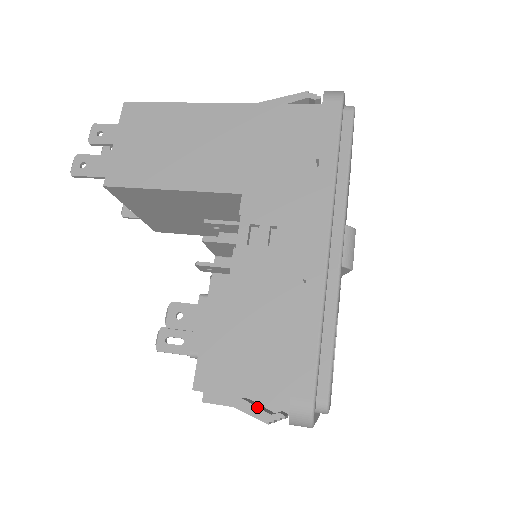
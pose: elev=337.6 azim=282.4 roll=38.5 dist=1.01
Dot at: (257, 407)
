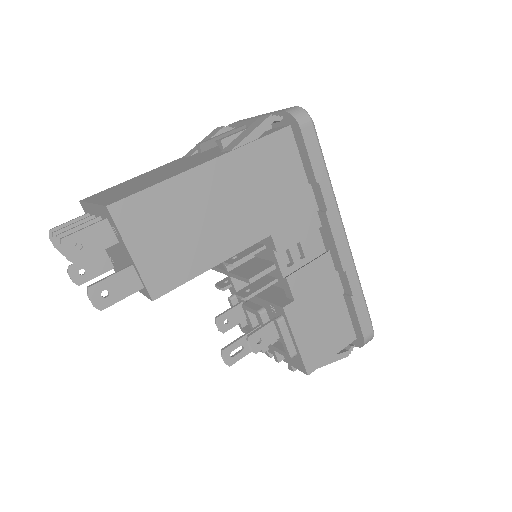
Dot at: (341, 353)
